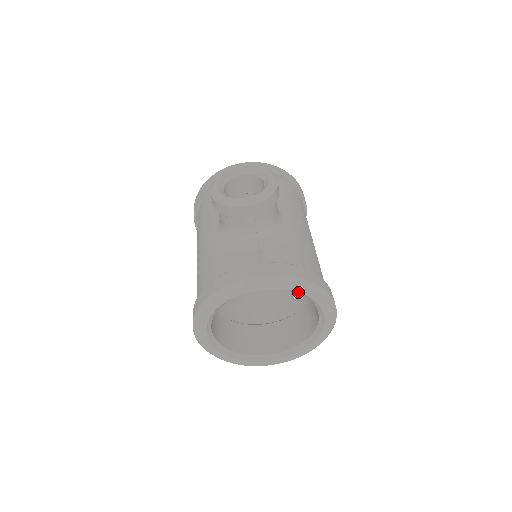
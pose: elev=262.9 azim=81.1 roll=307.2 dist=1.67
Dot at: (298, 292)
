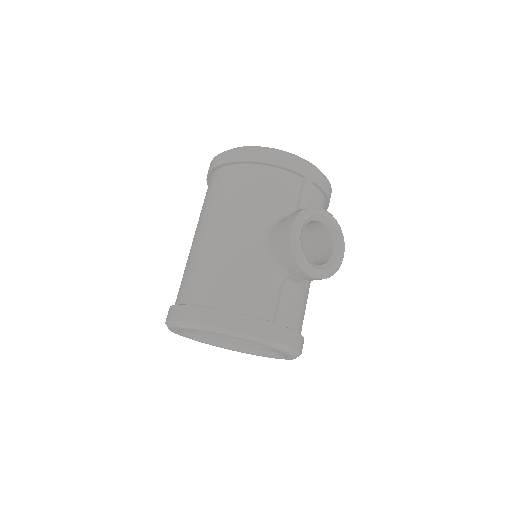
Dot at: (286, 354)
